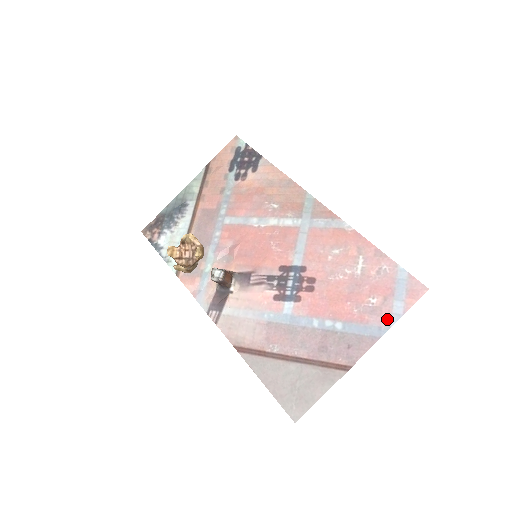
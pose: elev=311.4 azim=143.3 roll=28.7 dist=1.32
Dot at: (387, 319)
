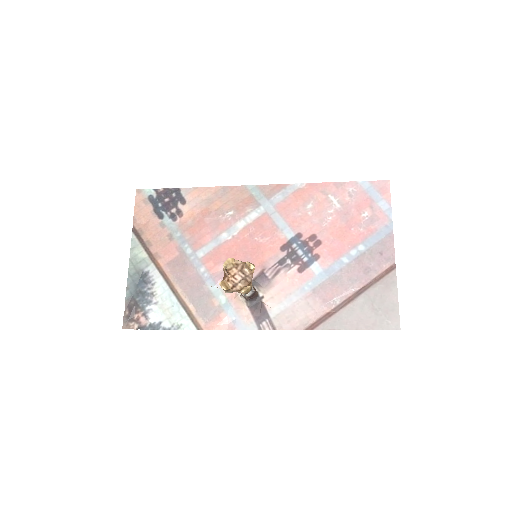
Dot at: (385, 217)
